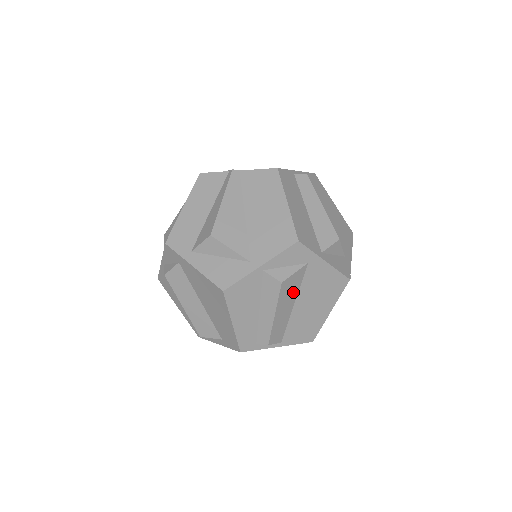
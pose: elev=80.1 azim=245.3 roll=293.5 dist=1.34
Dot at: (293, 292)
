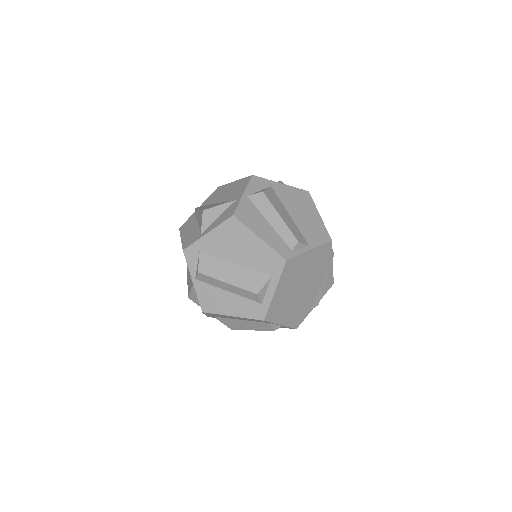
Dot at: (279, 204)
